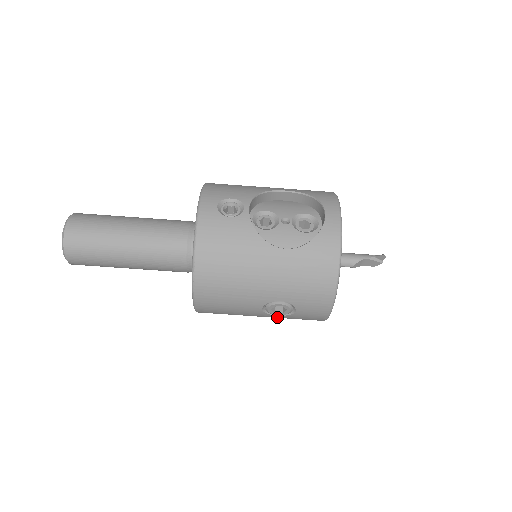
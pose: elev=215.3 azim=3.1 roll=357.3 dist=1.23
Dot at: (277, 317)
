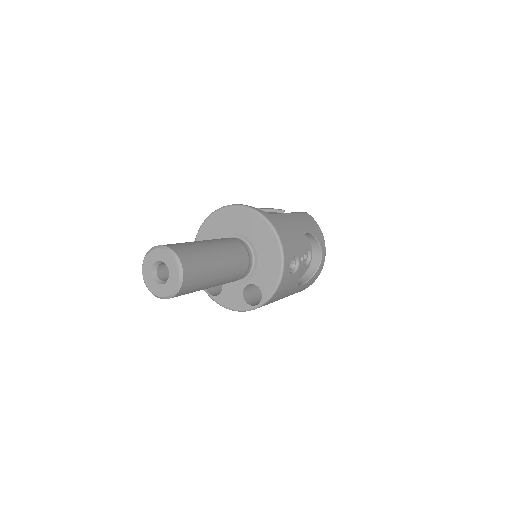
Dot at: occluded
